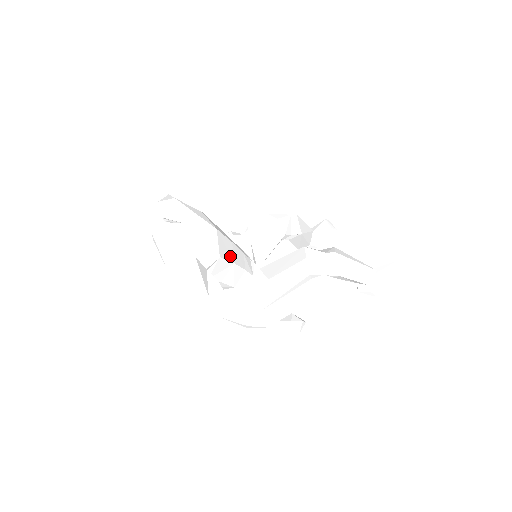
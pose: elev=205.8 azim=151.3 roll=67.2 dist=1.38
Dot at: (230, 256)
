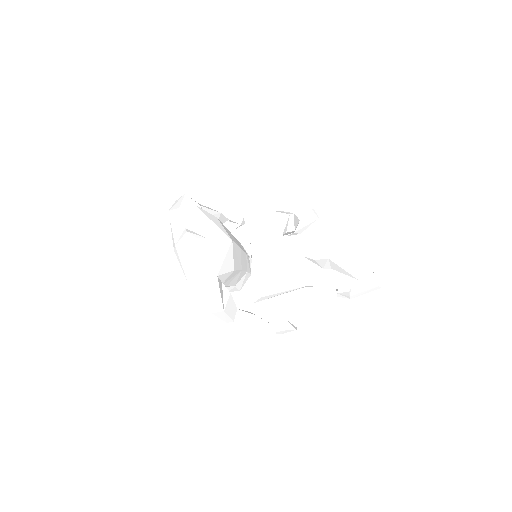
Dot at: (239, 264)
